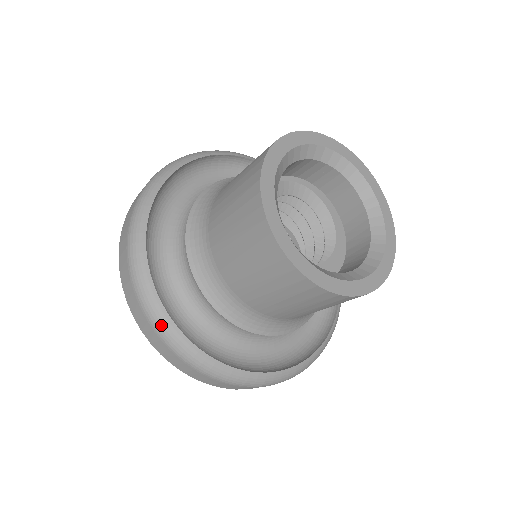
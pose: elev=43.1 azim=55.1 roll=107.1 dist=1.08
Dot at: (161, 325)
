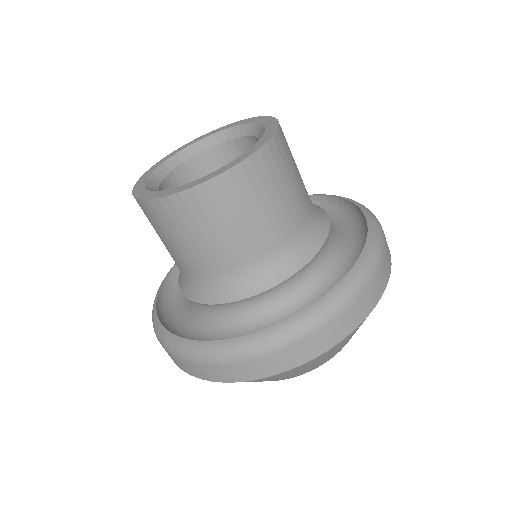
Dot at: (188, 352)
